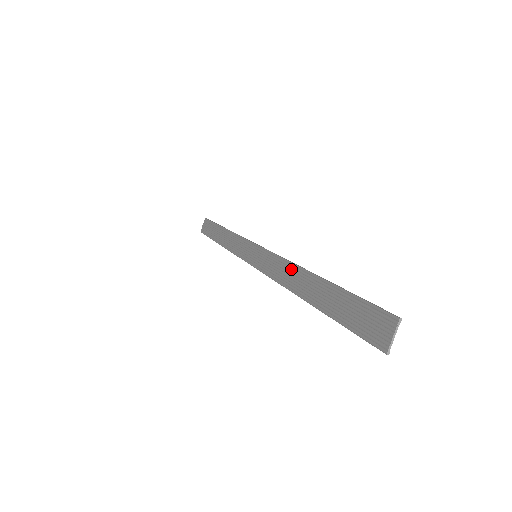
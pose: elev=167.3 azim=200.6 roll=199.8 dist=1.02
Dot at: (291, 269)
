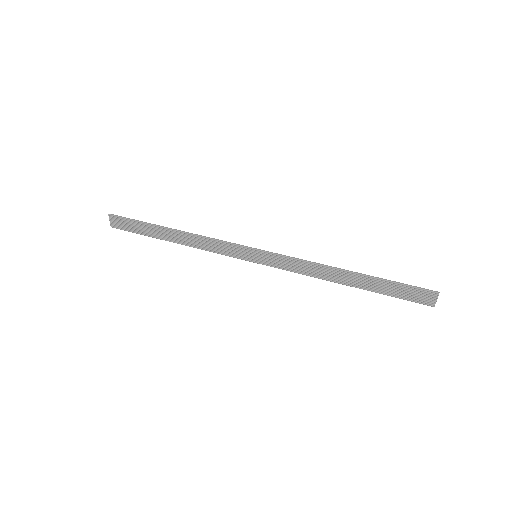
Dot at: (319, 268)
